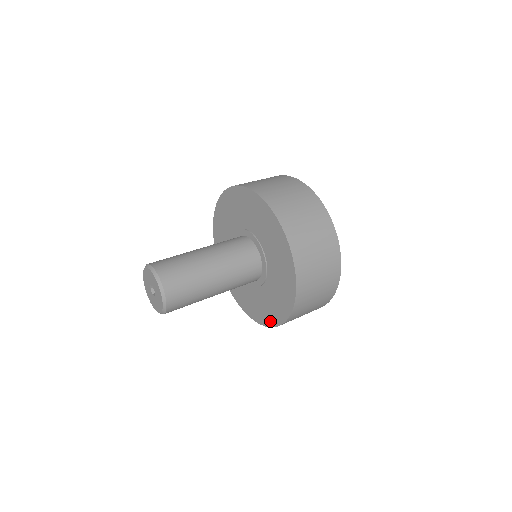
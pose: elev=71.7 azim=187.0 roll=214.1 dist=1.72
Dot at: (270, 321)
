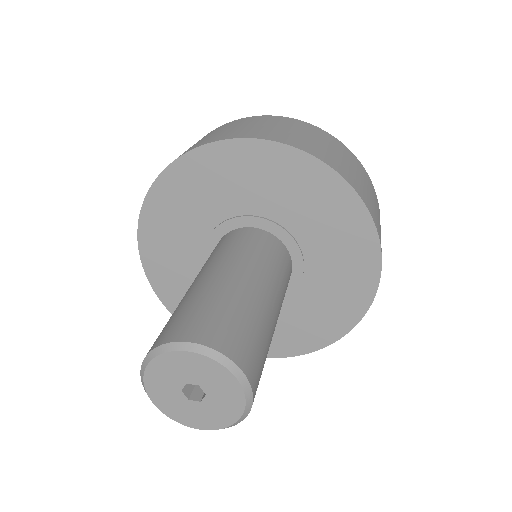
Dot at: (365, 289)
